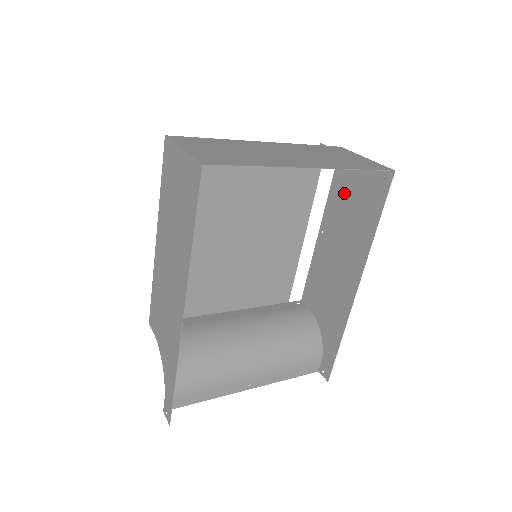
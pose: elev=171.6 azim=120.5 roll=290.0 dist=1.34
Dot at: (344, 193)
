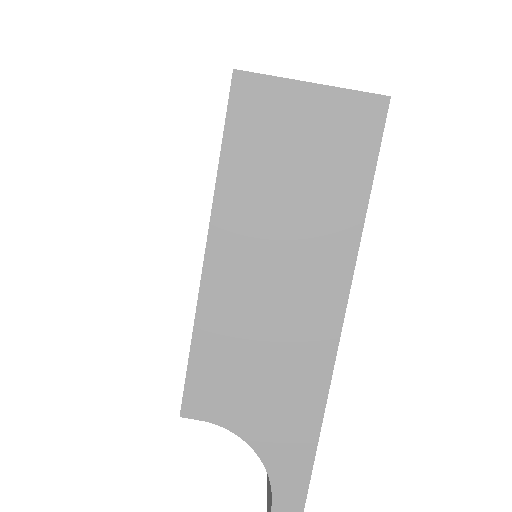
Dot at: occluded
